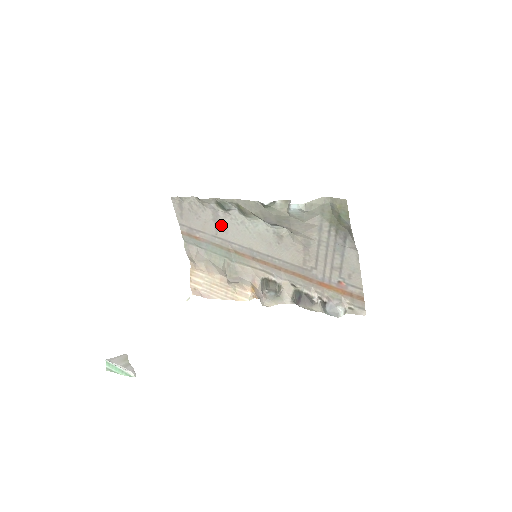
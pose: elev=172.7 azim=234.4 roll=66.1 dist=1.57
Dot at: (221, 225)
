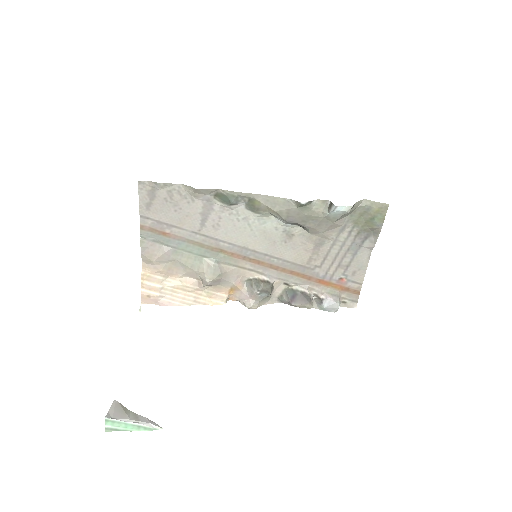
Dot at: (212, 220)
